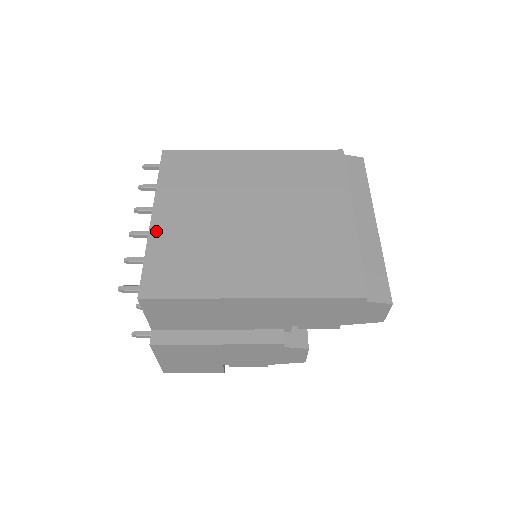
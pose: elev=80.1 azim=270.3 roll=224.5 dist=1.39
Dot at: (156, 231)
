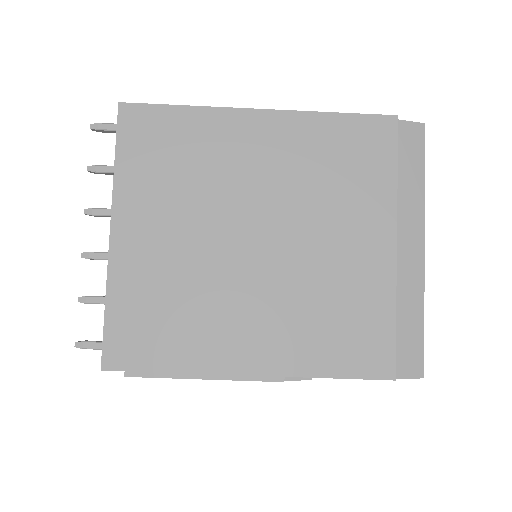
Dot at: (118, 261)
